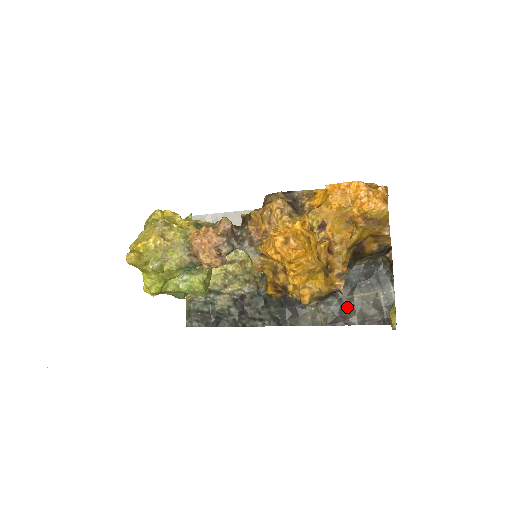
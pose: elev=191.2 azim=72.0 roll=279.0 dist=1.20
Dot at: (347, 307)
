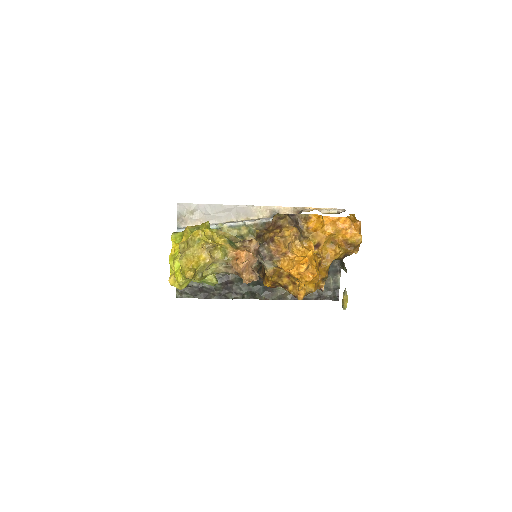
Dot at: occluded
